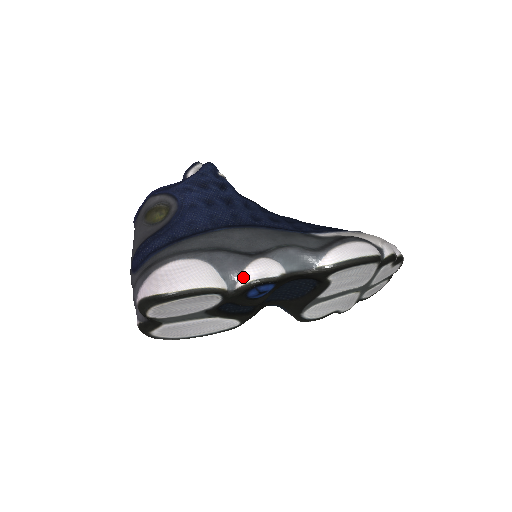
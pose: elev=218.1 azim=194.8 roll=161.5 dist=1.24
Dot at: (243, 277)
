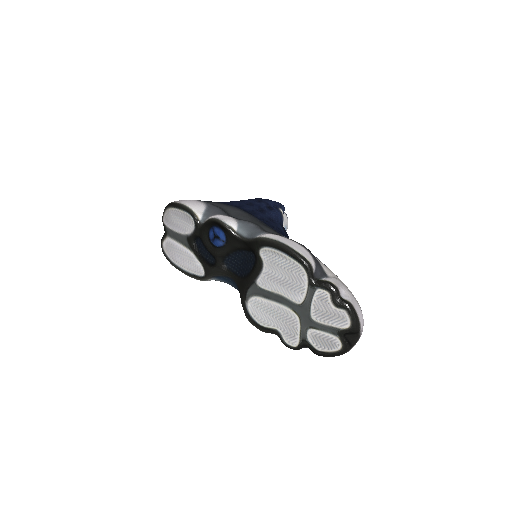
Dot at: (211, 217)
